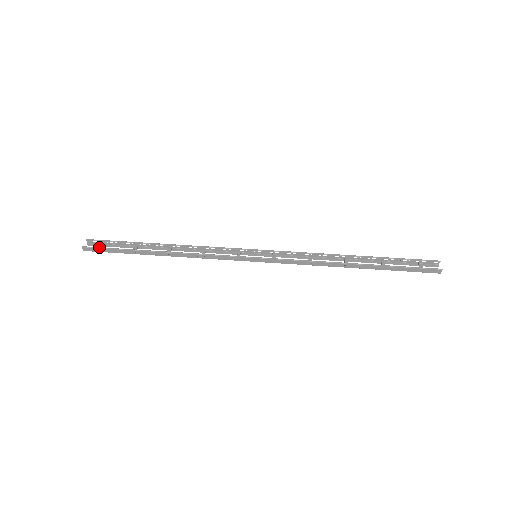
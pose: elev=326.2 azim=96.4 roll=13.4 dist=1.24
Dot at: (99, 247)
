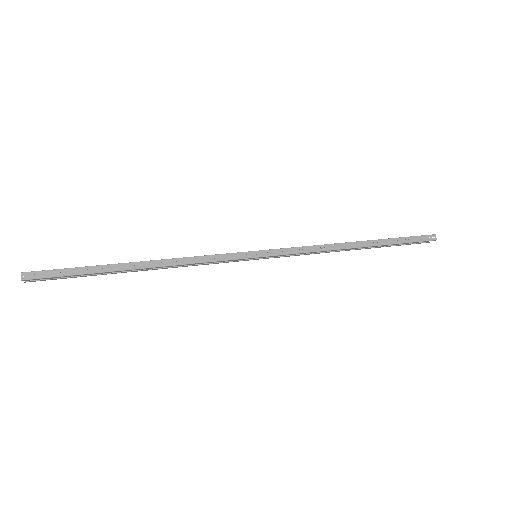
Dot at: (48, 270)
